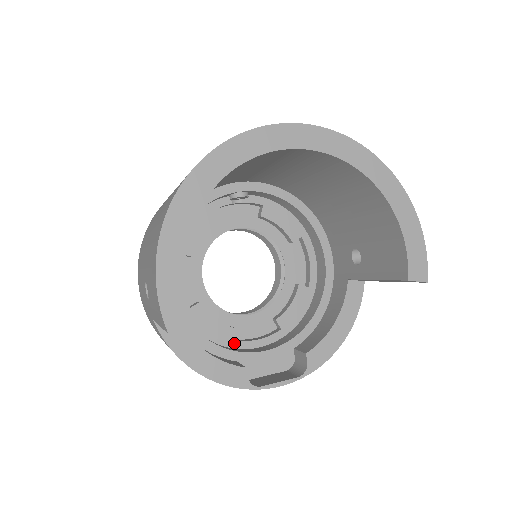
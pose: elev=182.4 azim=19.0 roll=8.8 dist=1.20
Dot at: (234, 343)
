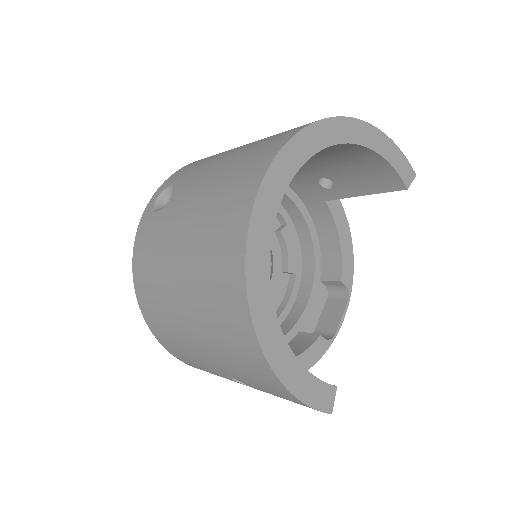
Dot at: (279, 319)
